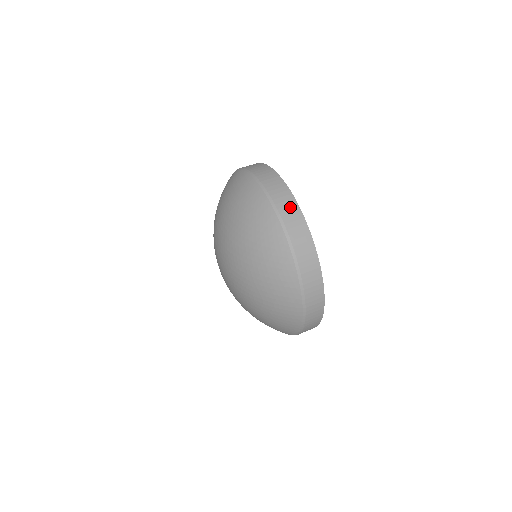
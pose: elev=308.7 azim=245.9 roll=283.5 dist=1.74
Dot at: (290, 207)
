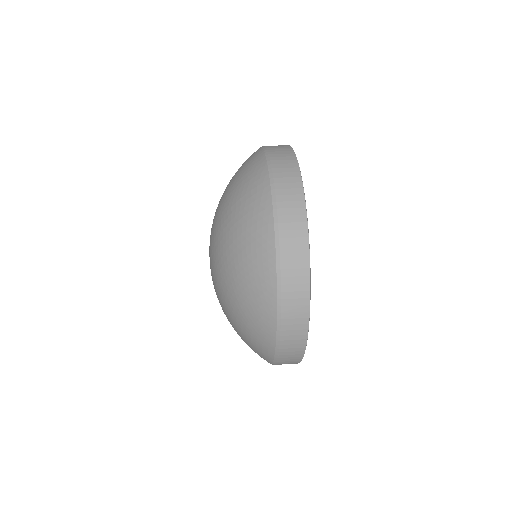
Dot at: occluded
